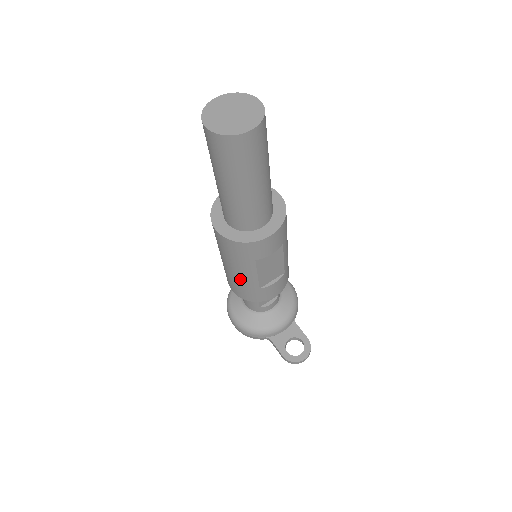
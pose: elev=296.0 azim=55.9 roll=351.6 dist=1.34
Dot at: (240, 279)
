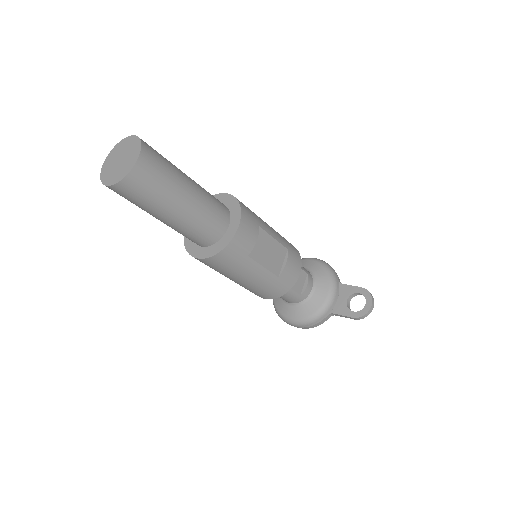
Dot at: (256, 282)
